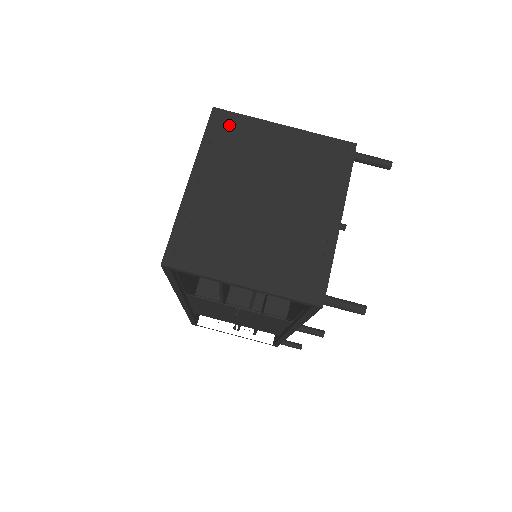
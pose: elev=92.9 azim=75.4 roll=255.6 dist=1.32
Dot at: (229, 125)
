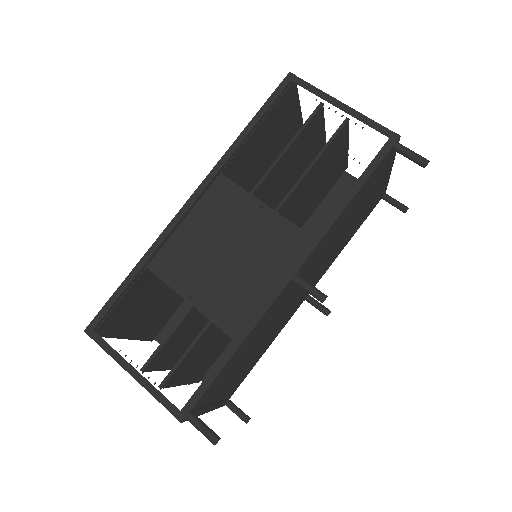
Dot at: occluded
